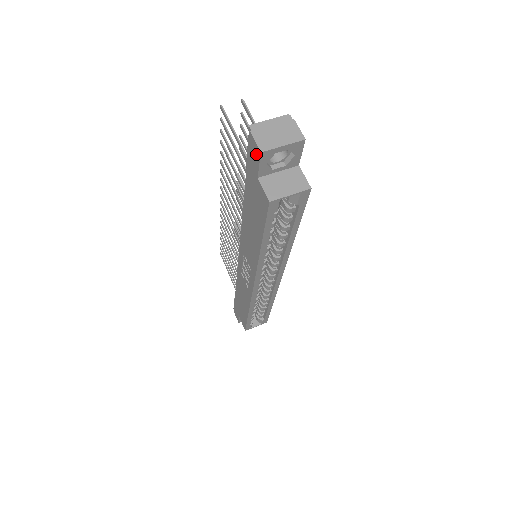
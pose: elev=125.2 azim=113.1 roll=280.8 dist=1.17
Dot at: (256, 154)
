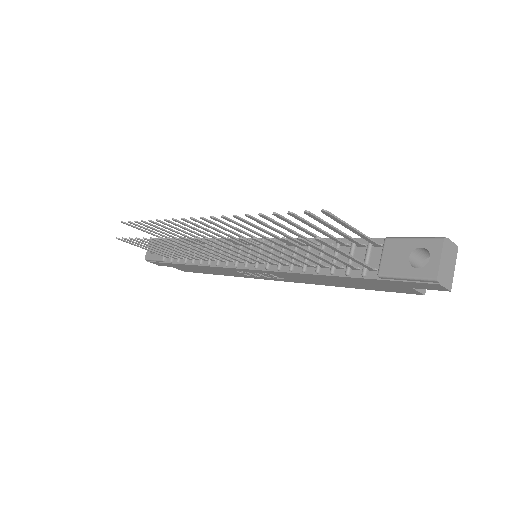
Dot at: (435, 289)
